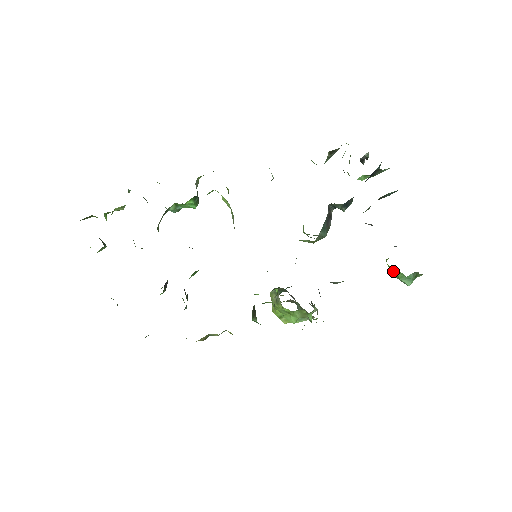
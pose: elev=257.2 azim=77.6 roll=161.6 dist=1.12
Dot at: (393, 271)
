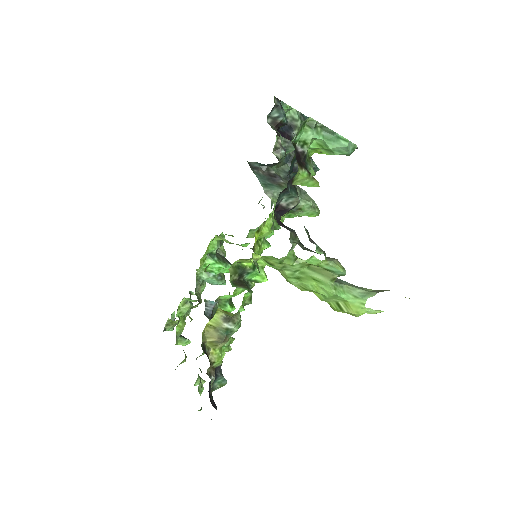
Dot at: (325, 152)
